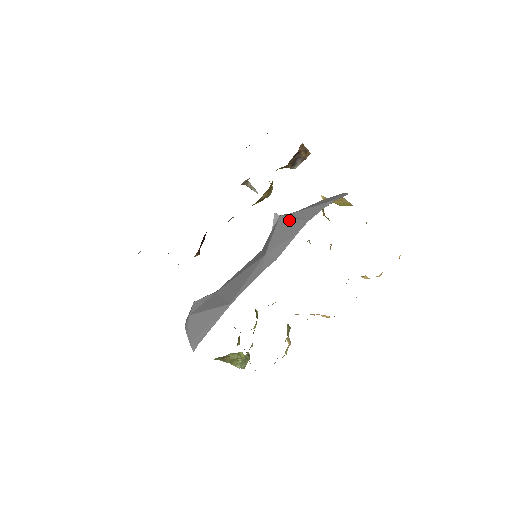
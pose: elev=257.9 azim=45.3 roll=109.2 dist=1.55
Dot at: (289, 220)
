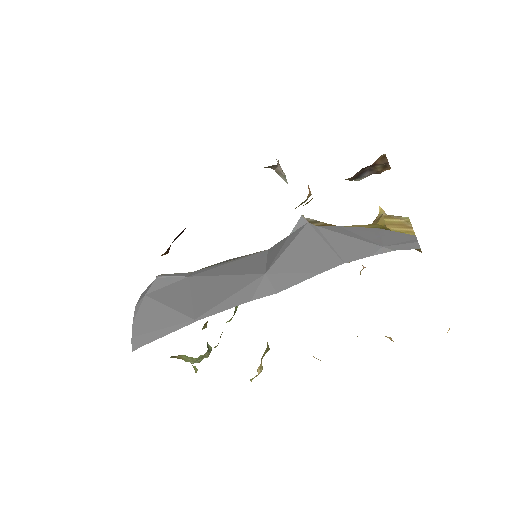
Dot at: (317, 240)
